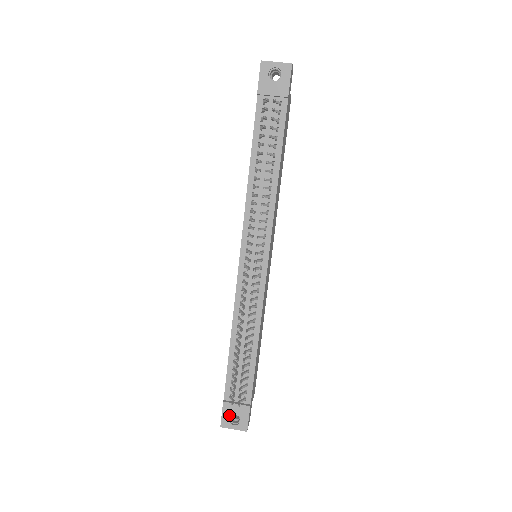
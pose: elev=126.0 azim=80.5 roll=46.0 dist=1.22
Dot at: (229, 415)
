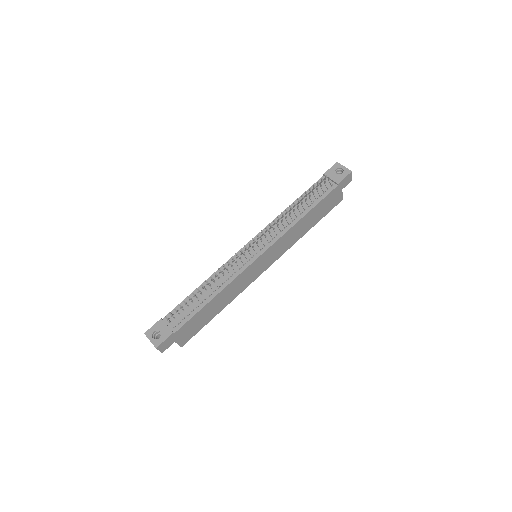
Dot at: (156, 329)
